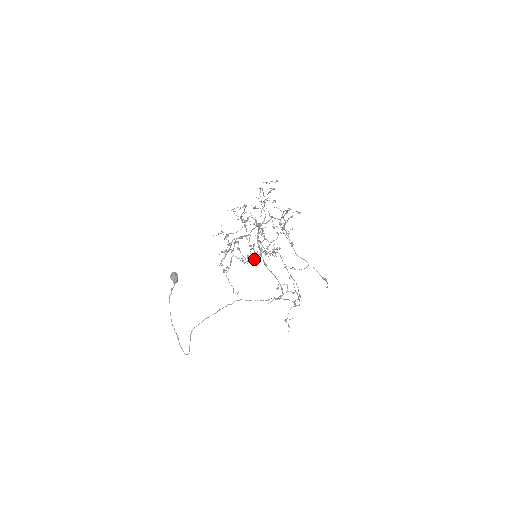
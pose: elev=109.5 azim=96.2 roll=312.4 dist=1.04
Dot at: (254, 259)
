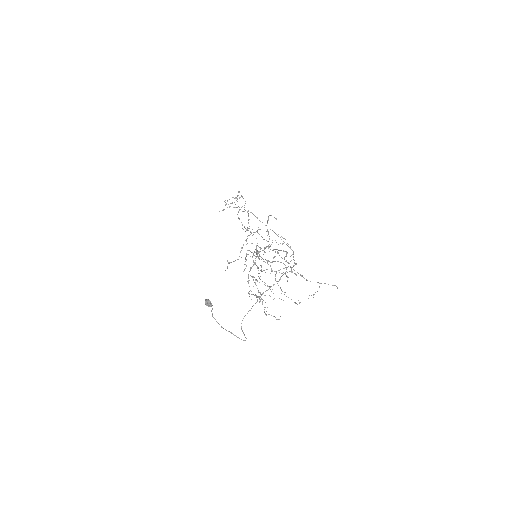
Dot at: occluded
